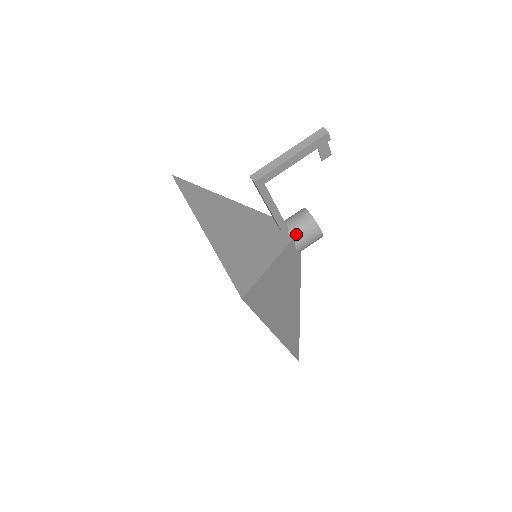
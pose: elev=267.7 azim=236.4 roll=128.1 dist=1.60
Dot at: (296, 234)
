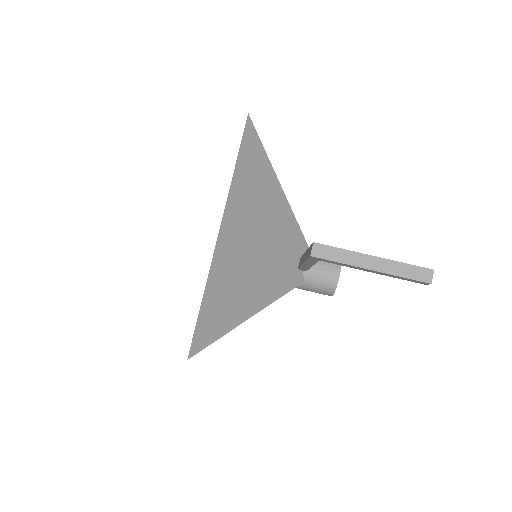
Dot at: (308, 280)
